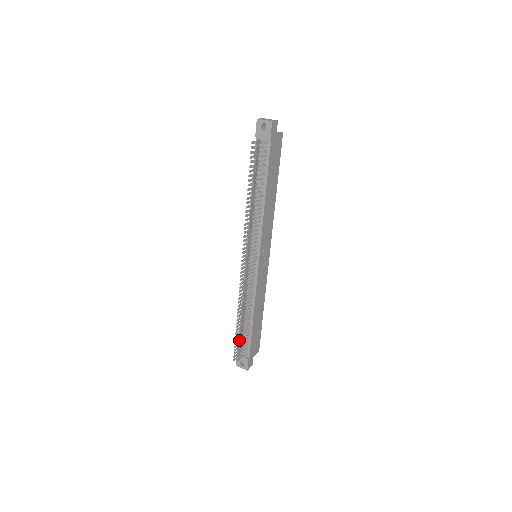
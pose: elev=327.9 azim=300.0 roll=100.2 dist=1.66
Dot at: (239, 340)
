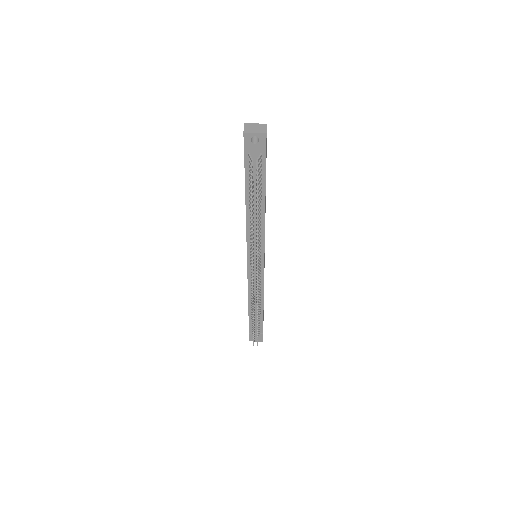
Dot at: (257, 330)
